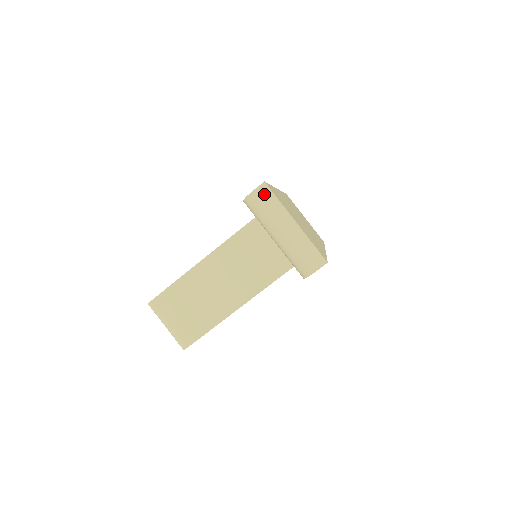
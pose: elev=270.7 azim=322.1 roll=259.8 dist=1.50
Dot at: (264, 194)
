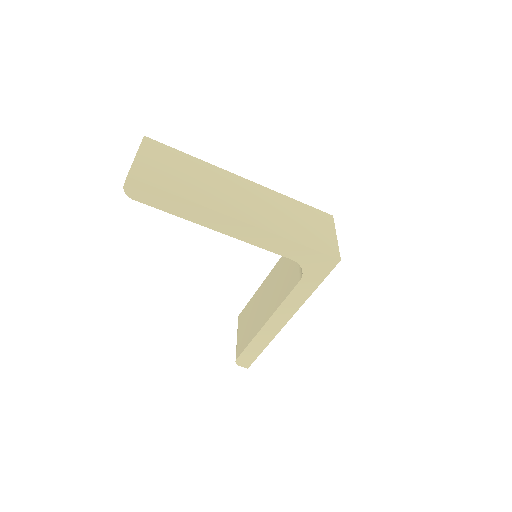
Dot at: occluded
